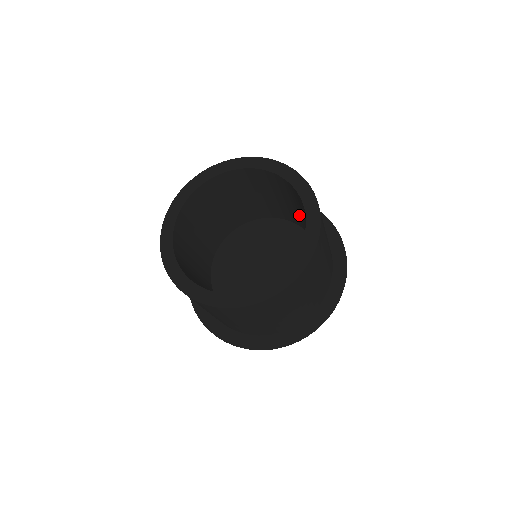
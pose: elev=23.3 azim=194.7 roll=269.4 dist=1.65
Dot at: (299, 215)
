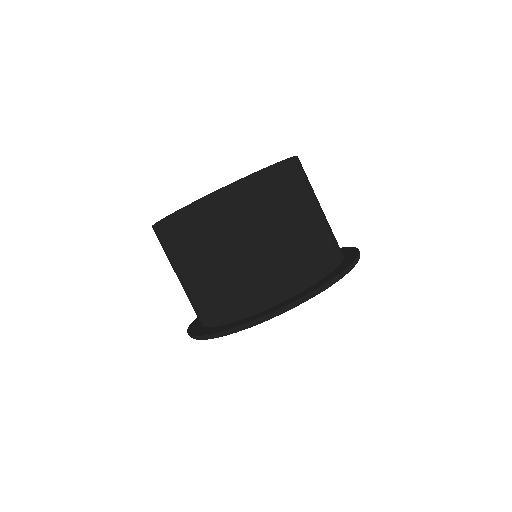
Dot at: occluded
